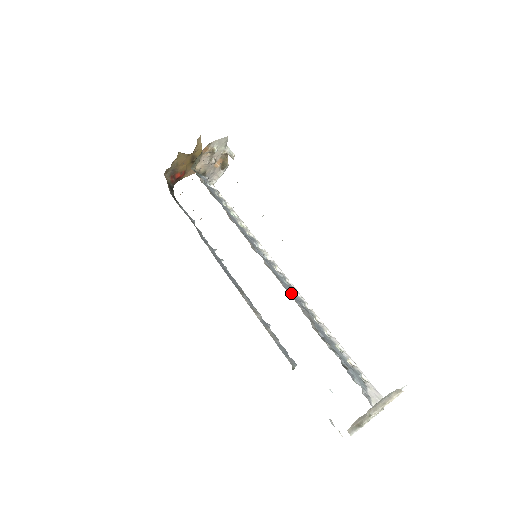
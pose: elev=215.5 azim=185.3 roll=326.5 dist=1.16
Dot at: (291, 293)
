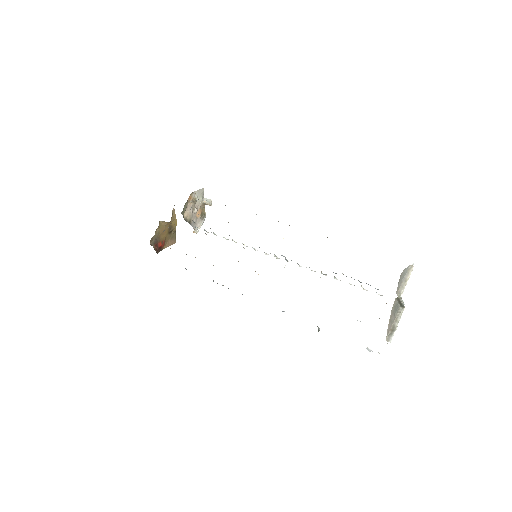
Dot at: occluded
